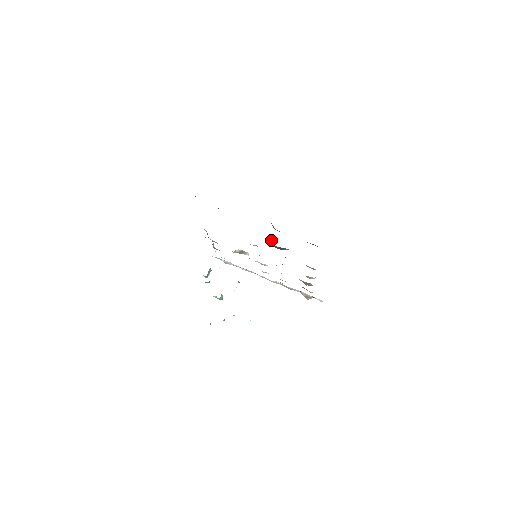
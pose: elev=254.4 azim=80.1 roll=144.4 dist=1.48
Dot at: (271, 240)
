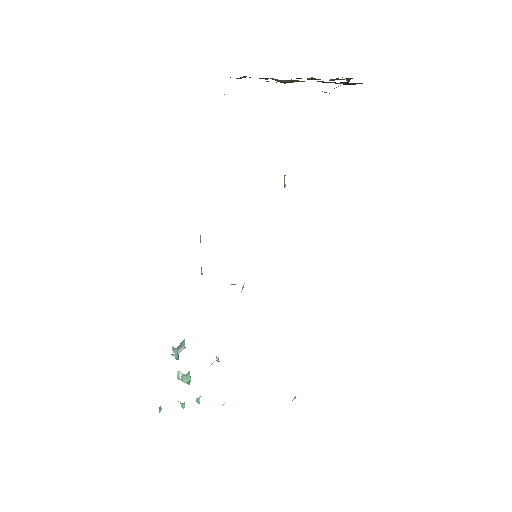
Dot at: (284, 180)
